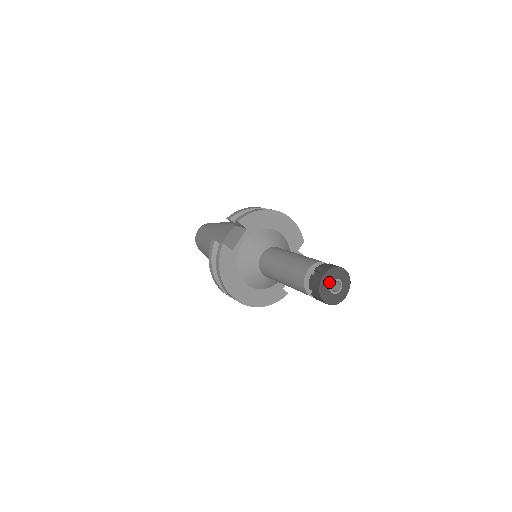
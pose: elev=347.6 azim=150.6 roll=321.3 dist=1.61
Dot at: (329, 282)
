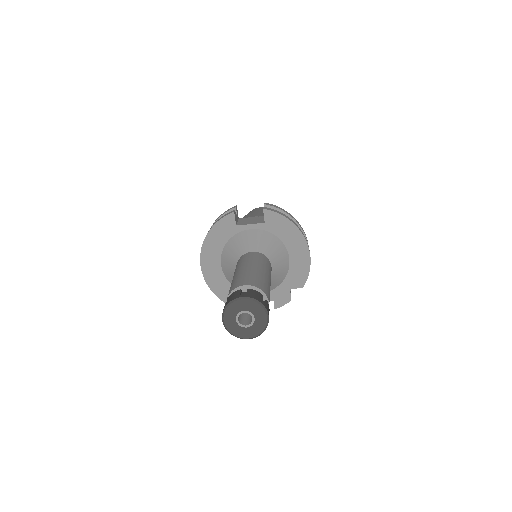
Dot at: (242, 308)
